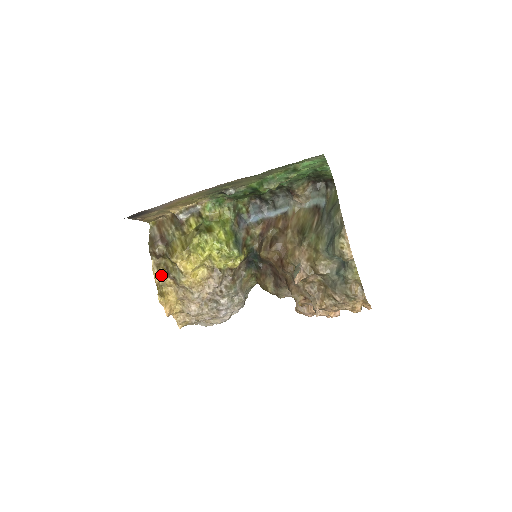
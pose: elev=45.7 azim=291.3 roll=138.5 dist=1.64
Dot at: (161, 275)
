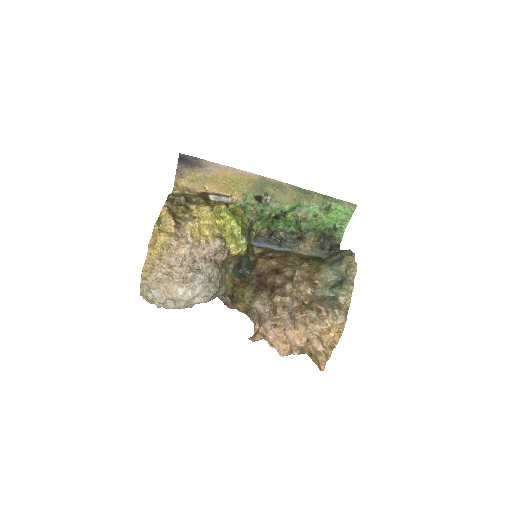
Dot at: (168, 214)
